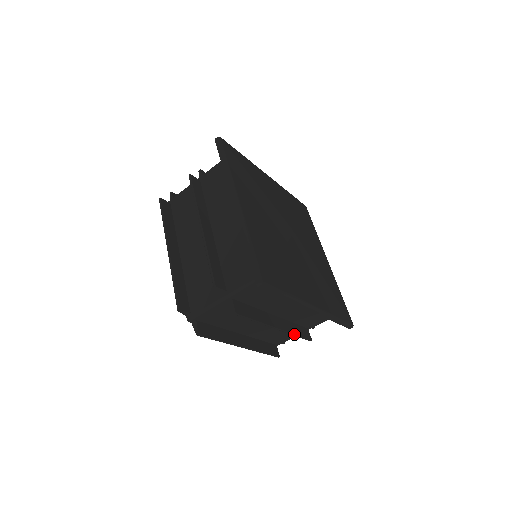
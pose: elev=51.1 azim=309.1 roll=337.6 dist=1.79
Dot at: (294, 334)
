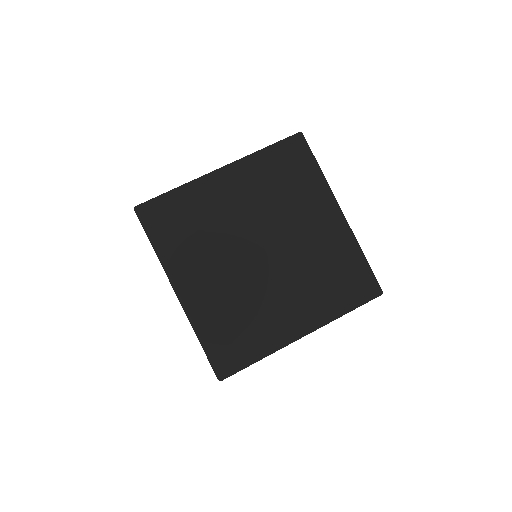
Dot at: occluded
